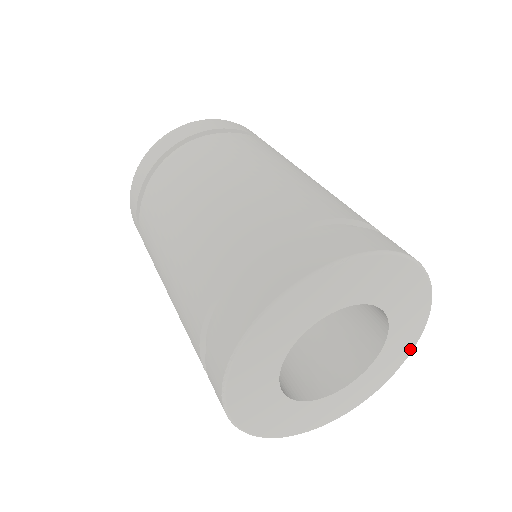
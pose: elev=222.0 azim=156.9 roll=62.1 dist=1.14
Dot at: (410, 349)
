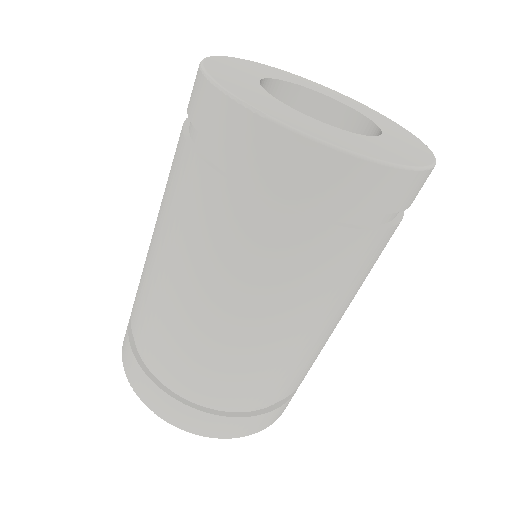
Dot at: (388, 119)
